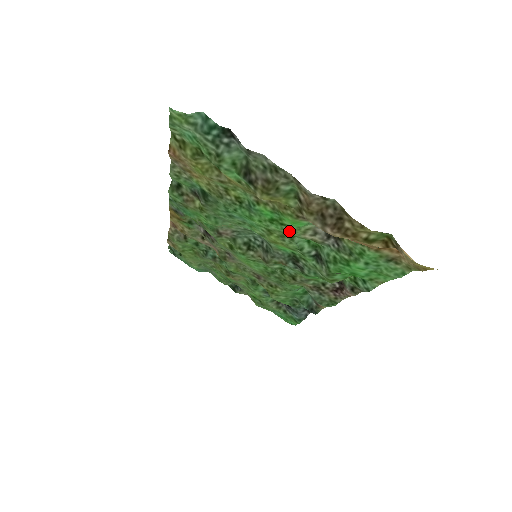
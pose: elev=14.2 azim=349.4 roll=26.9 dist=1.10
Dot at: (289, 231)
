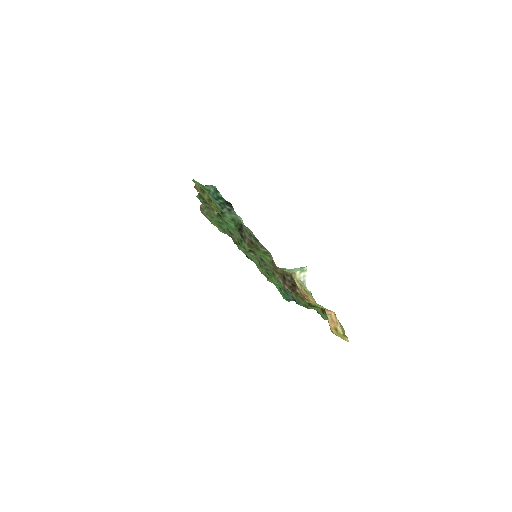
Dot at: occluded
